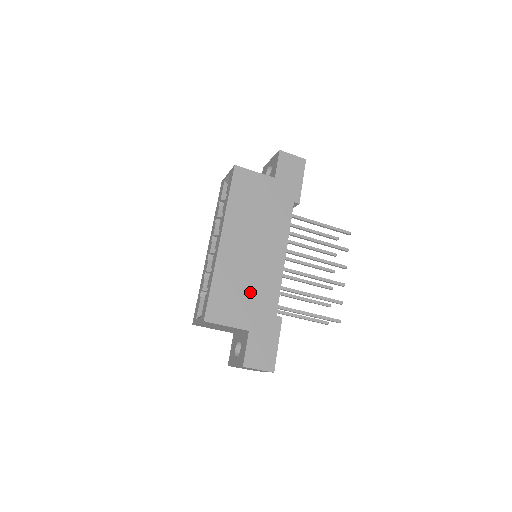
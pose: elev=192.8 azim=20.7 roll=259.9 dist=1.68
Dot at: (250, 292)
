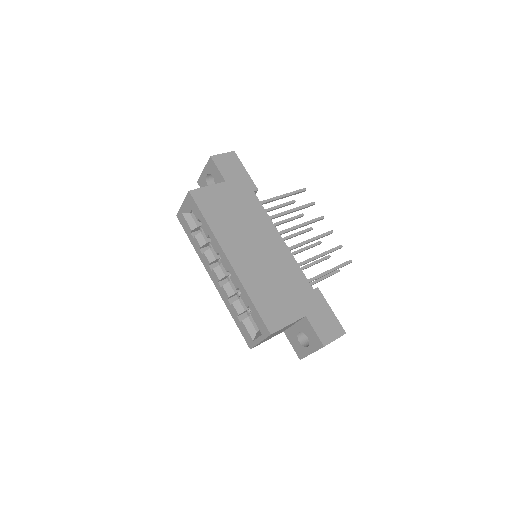
Dot at: (282, 285)
